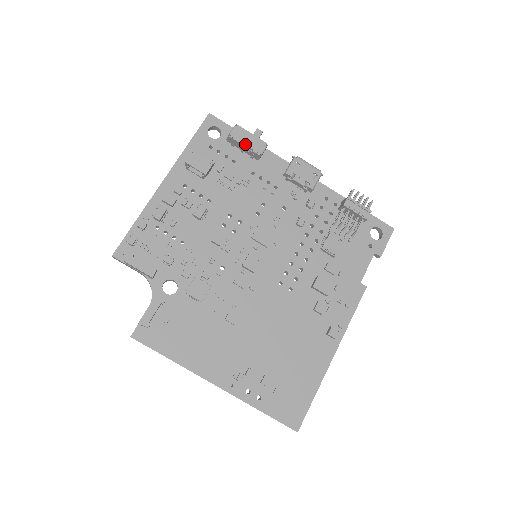
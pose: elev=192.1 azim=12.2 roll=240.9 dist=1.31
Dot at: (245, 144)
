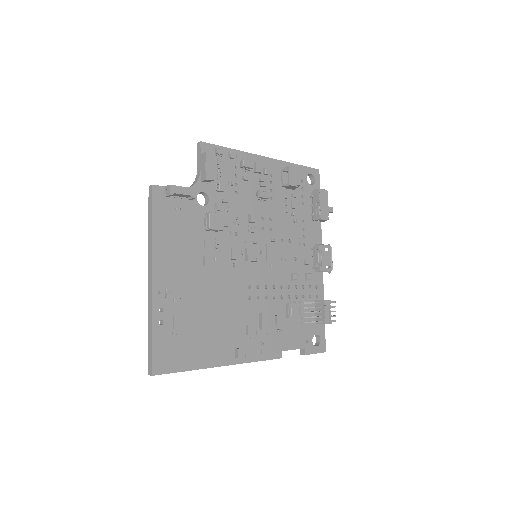
Dot at: (321, 203)
